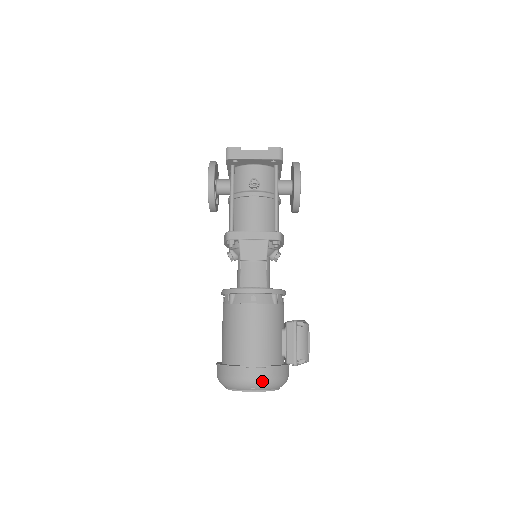
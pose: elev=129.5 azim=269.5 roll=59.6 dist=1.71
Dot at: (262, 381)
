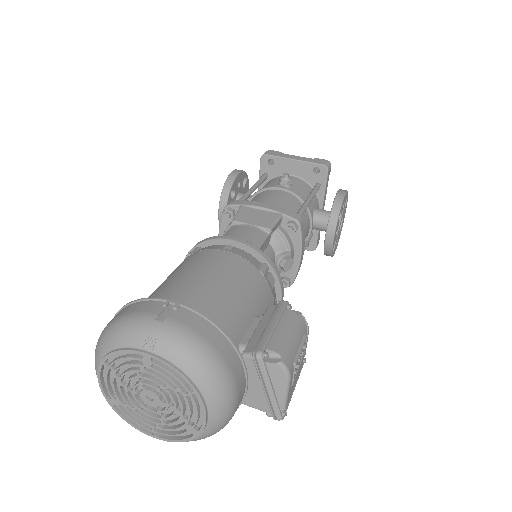
Dot at: (178, 330)
